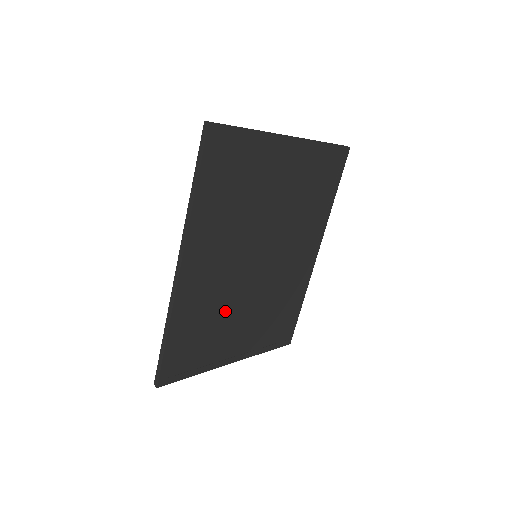
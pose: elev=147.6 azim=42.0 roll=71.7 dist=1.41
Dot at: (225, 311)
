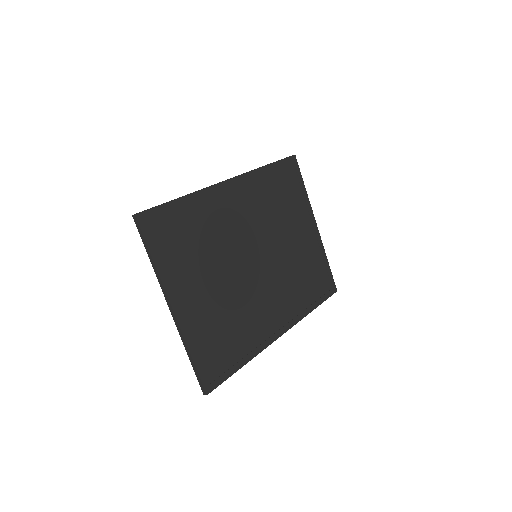
Dot at: (214, 253)
